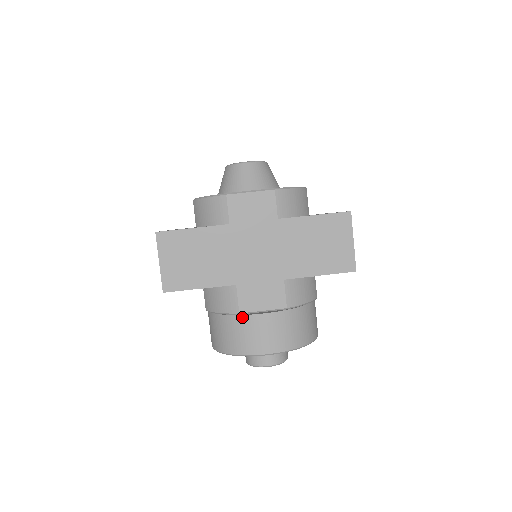
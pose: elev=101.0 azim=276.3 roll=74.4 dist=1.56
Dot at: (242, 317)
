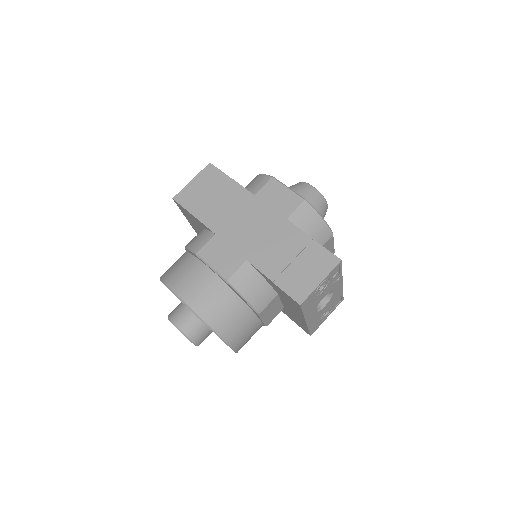
Dot at: (195, 259)
